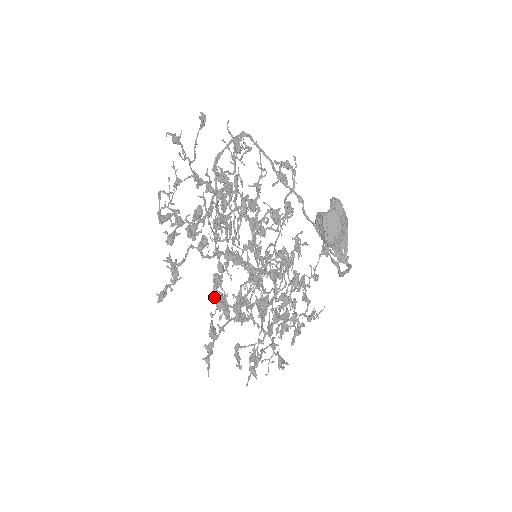
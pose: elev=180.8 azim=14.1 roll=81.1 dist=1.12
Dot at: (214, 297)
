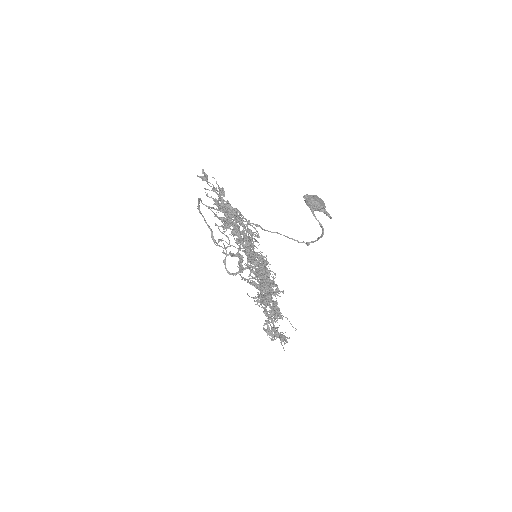
Dot at: occluded
